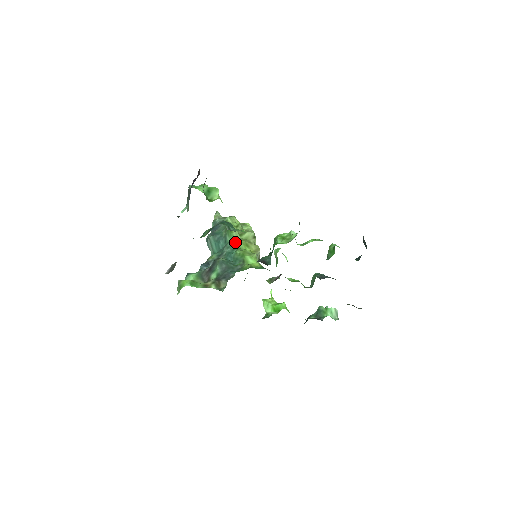
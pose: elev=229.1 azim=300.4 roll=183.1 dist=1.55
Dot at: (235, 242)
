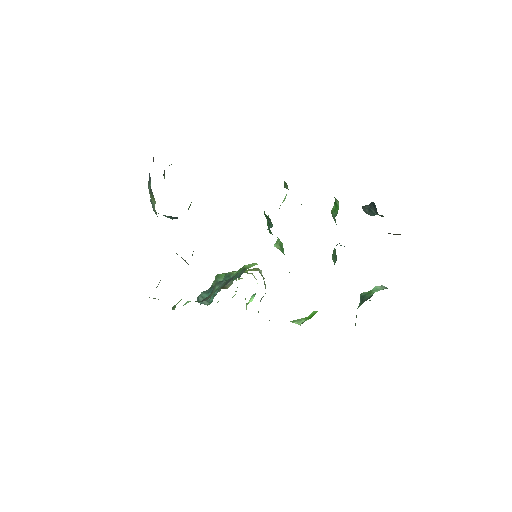
Dot at: (229, 274)
